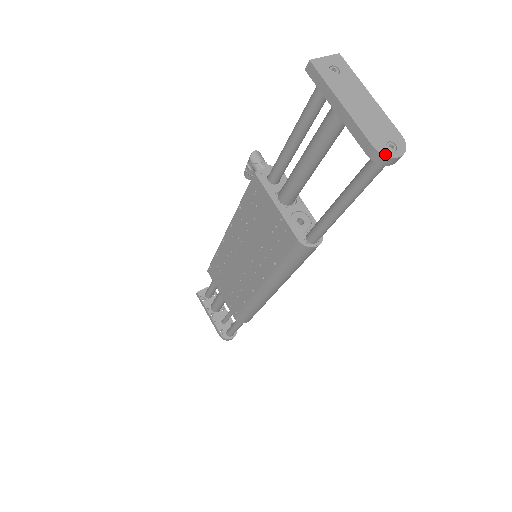
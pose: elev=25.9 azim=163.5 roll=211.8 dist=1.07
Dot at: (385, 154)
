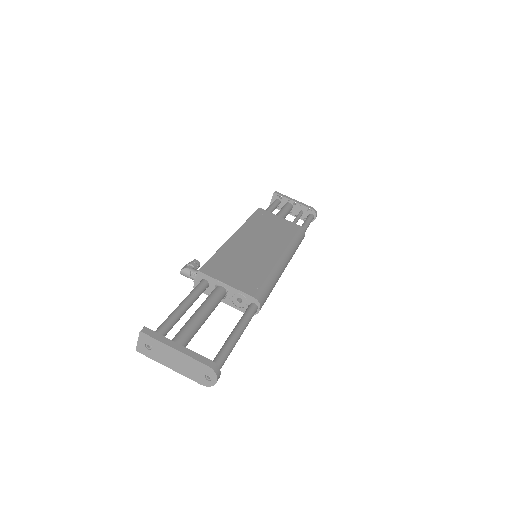
Dot at: (209, 386)
